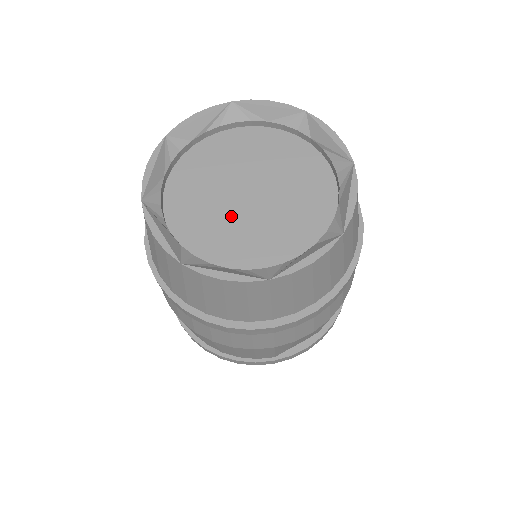
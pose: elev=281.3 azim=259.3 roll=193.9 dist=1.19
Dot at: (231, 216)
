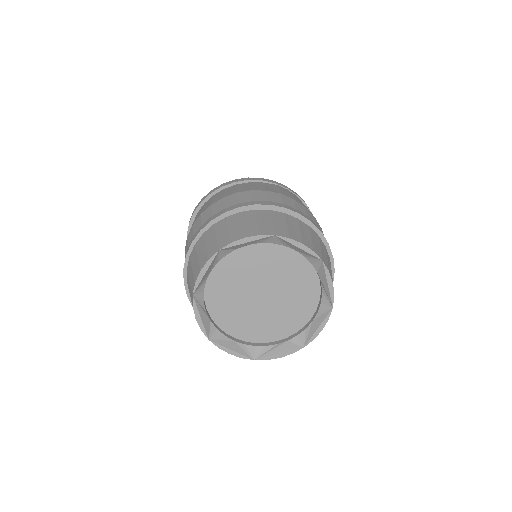
Dot at: (246, 306)
